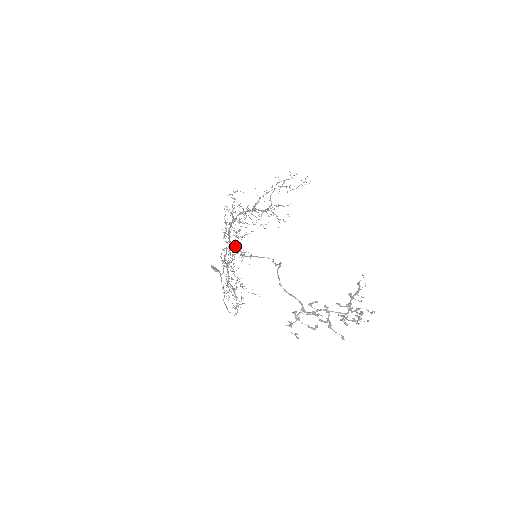
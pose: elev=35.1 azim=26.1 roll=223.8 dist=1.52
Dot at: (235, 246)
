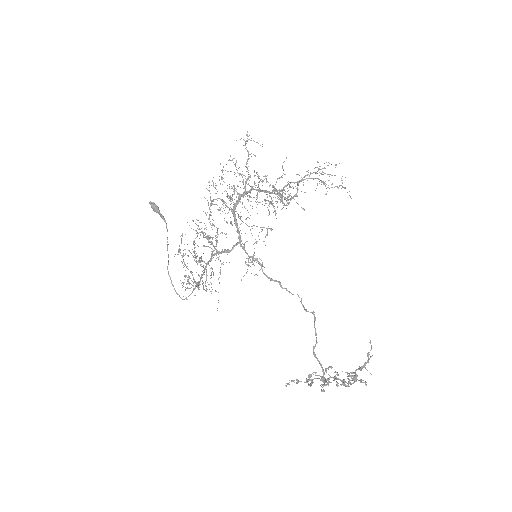
Dot at: occluded
